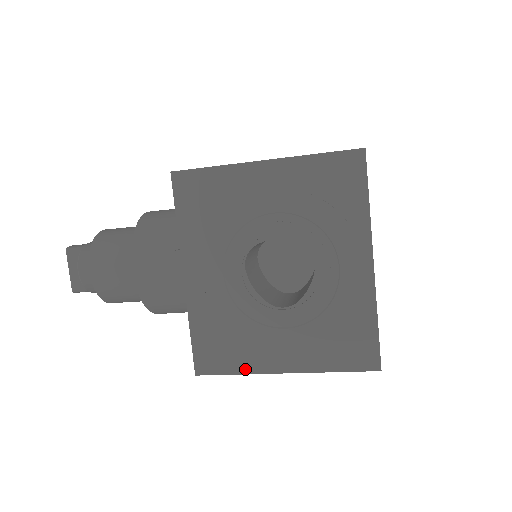
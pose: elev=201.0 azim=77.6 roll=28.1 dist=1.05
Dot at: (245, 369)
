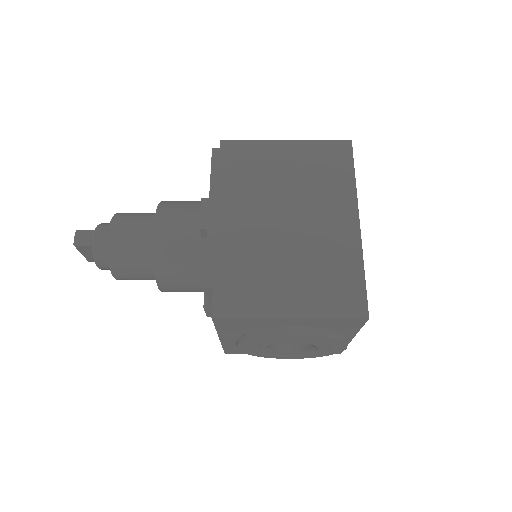
Dot at: occluded
